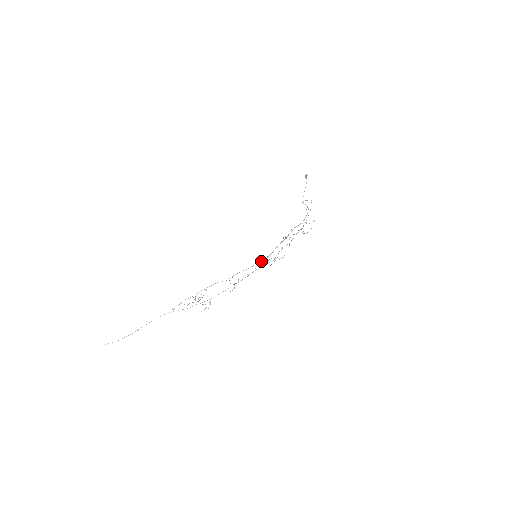
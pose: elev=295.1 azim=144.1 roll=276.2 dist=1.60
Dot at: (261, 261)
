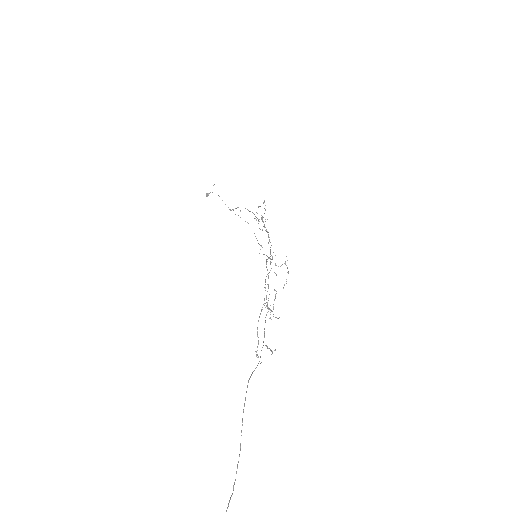
Dot at: (270, 247)
